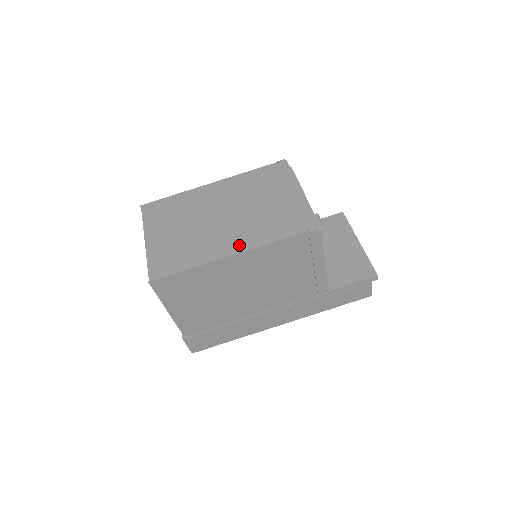
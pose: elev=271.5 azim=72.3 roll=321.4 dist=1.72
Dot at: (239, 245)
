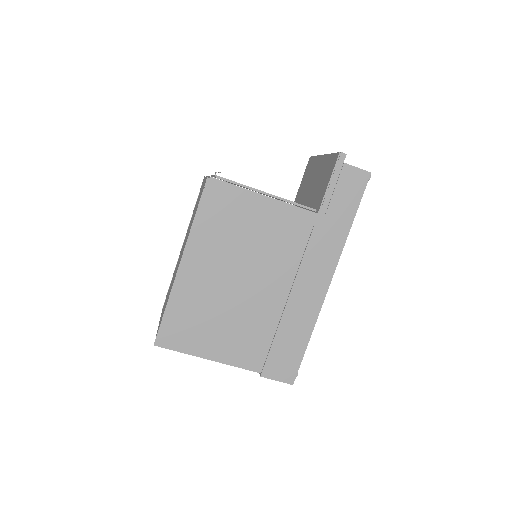
Dot at: occluded
